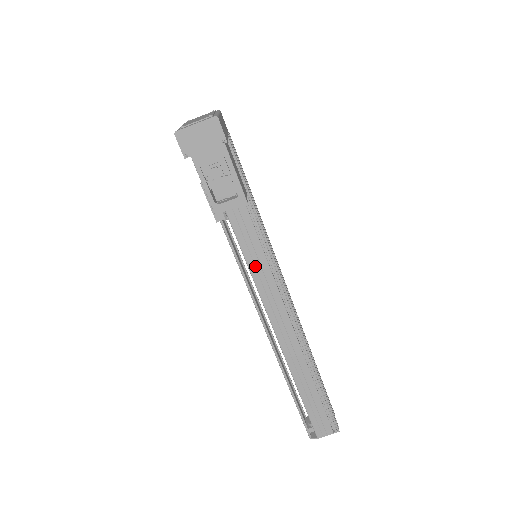
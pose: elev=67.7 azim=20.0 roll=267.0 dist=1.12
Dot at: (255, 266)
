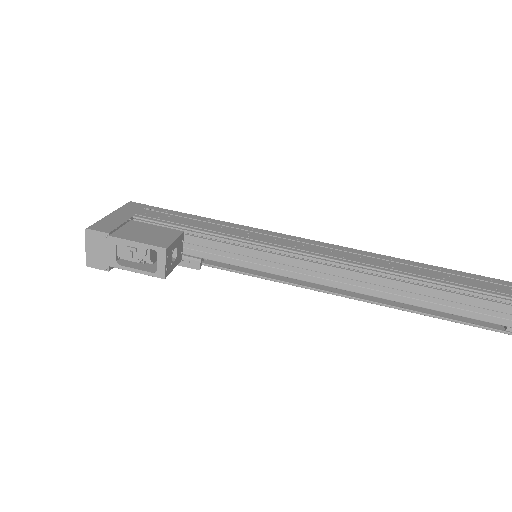
Dot at: (261, 265)
